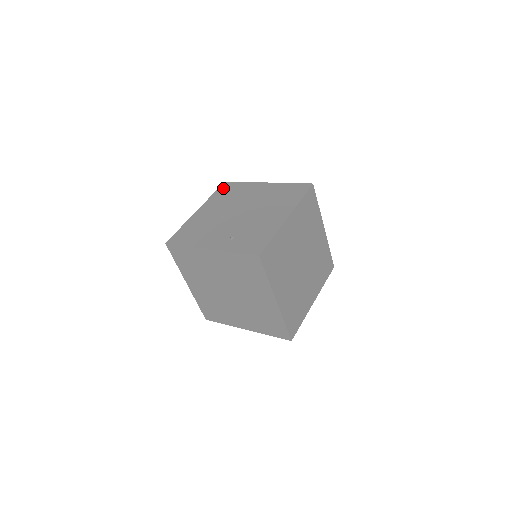
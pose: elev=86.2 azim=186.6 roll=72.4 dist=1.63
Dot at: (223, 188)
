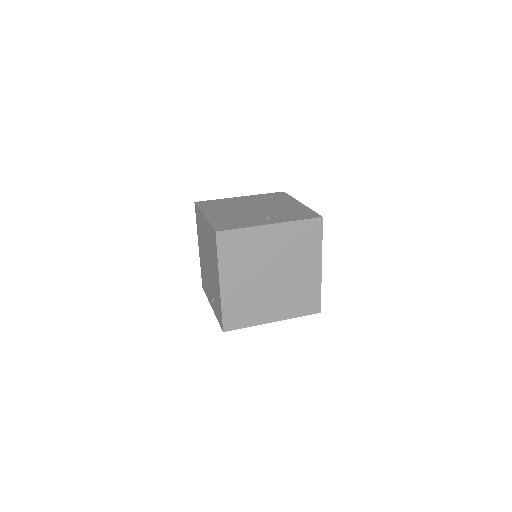
Dot at: (196, 215)
